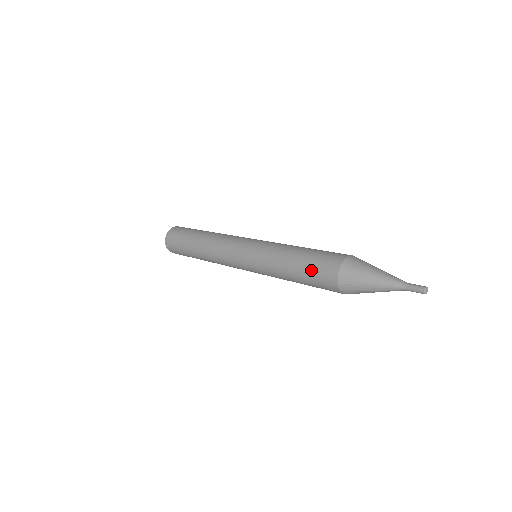
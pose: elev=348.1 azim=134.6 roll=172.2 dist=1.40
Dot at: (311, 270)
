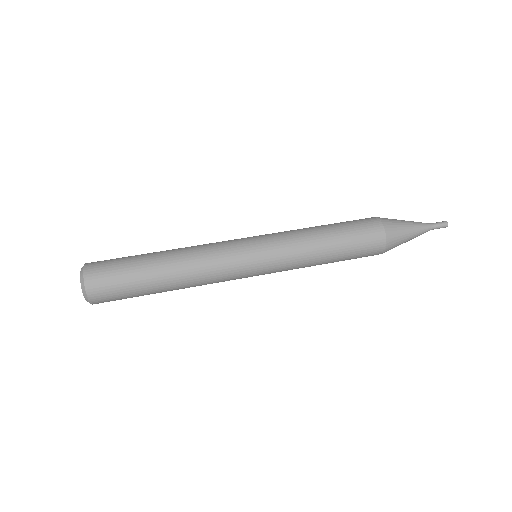
Dot at: occluded
